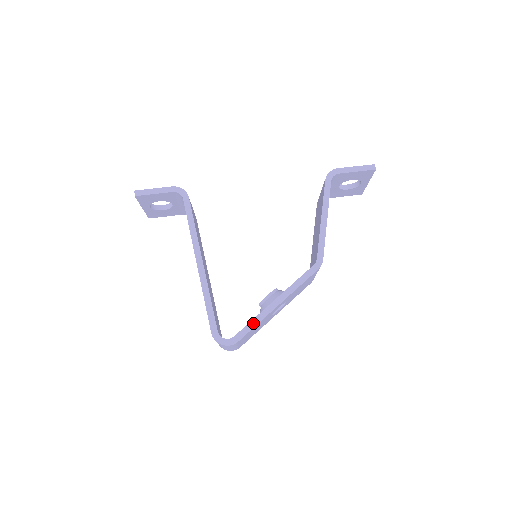
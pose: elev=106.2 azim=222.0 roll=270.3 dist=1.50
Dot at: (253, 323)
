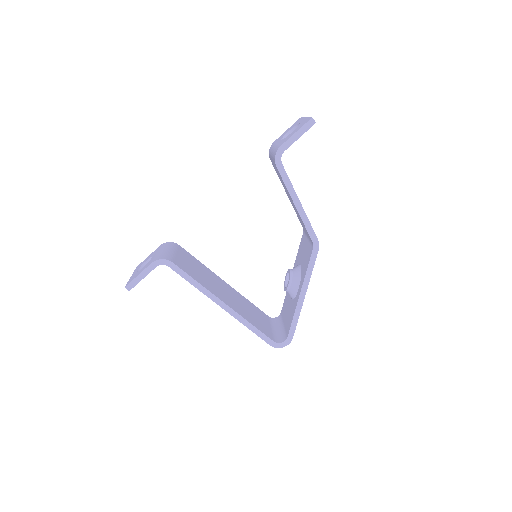
Dot at: (295, 320)
